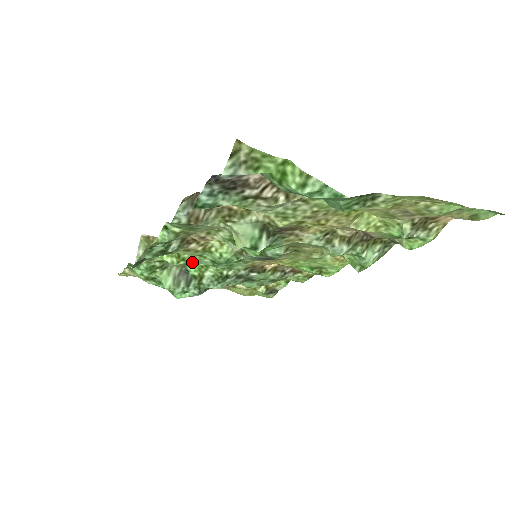
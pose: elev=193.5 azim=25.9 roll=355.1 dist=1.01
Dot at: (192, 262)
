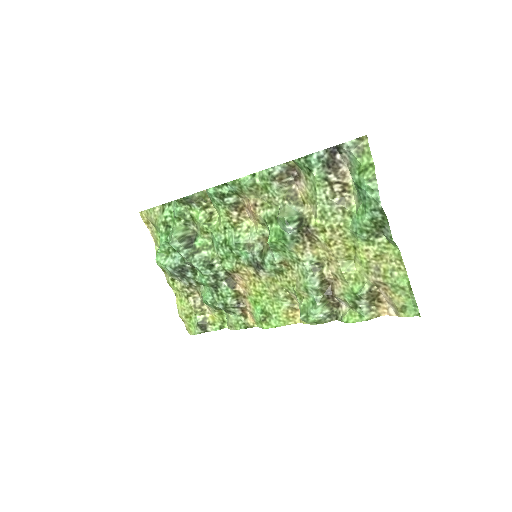
Dot at: (209, 233)
